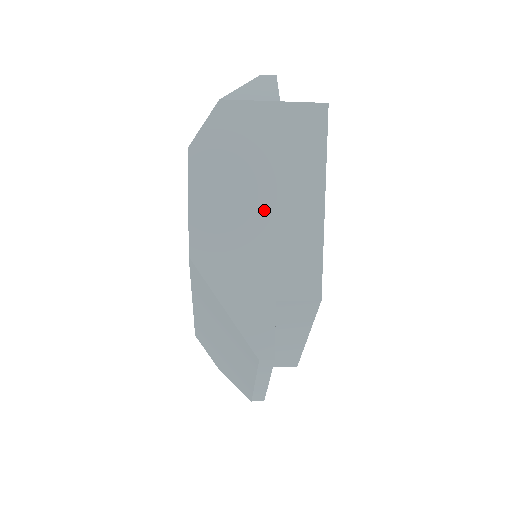
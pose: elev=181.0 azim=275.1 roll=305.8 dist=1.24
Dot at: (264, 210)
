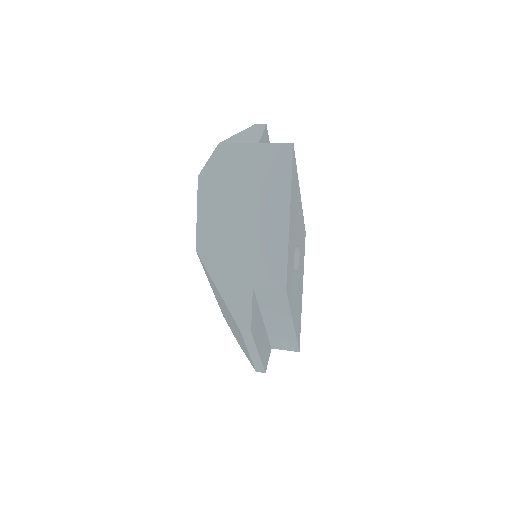
Dot at: (246, 220)
